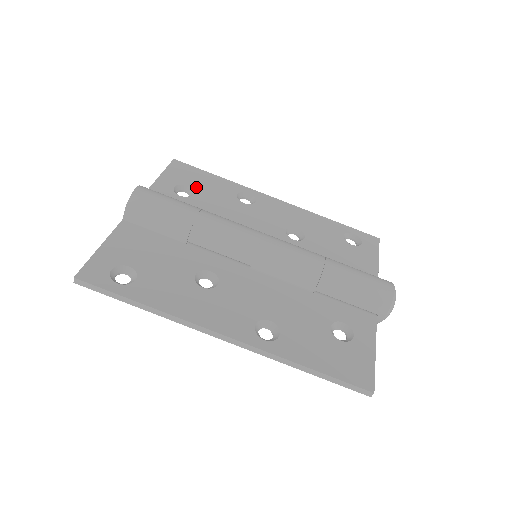
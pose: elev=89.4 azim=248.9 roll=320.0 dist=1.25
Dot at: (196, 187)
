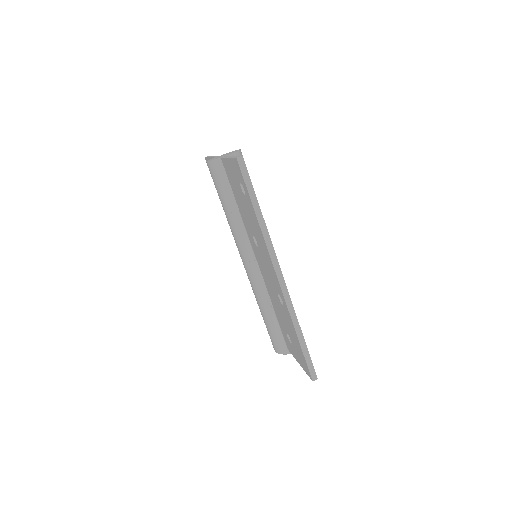
Dot at: occluded
